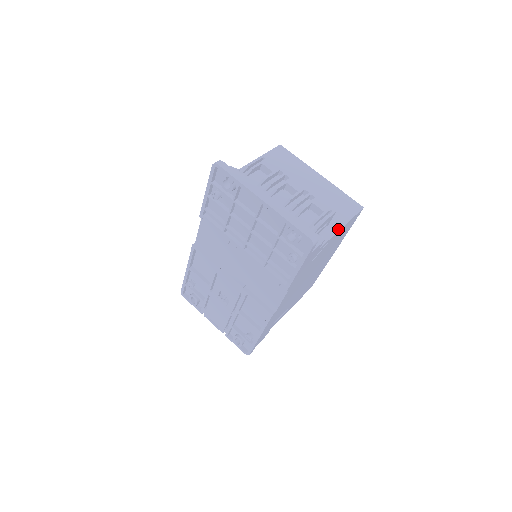
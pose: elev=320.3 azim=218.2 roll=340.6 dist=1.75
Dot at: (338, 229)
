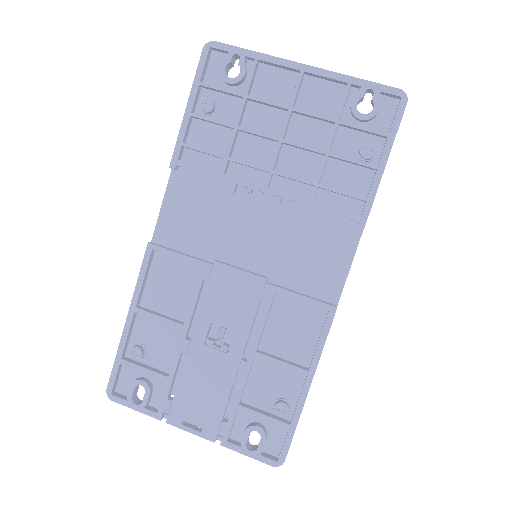
Dot at: occluded
